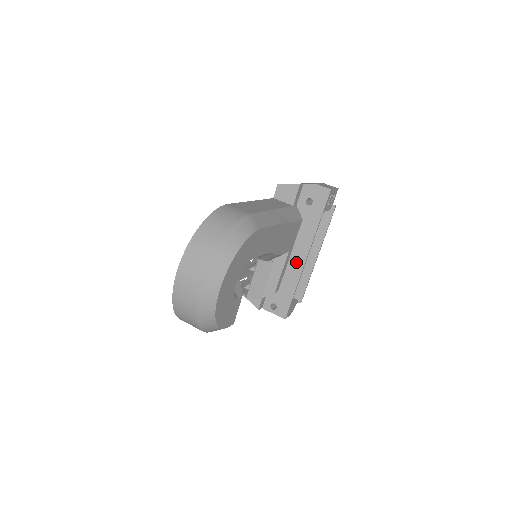
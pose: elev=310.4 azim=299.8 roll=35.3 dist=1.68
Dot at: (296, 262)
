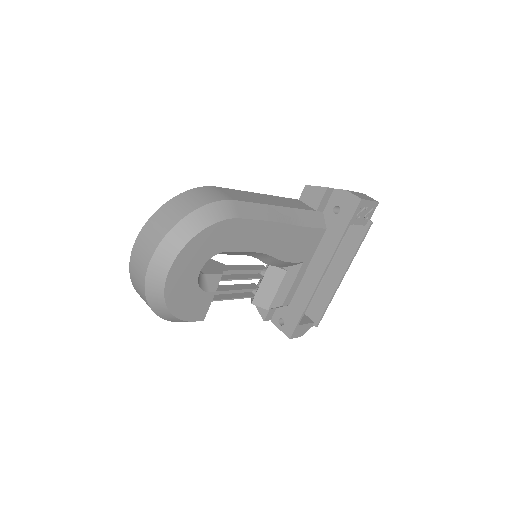
Dot at: (312, 276)
